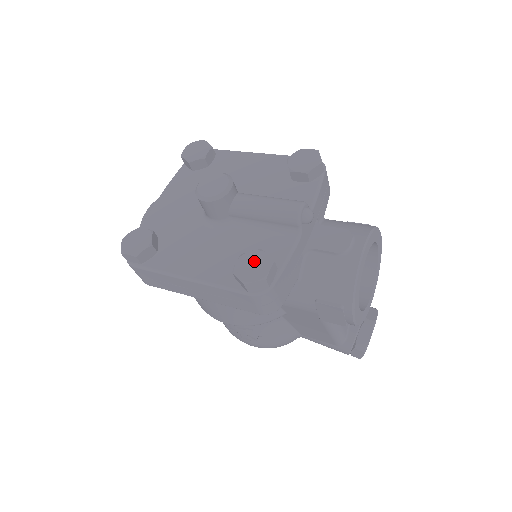
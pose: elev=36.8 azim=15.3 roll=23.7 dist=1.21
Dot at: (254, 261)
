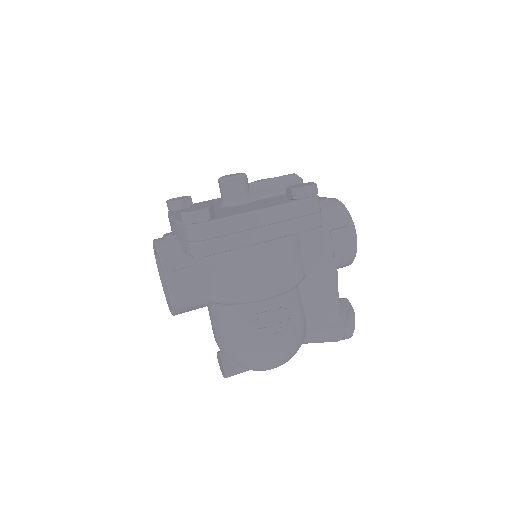
Dot at: (299, 185)
